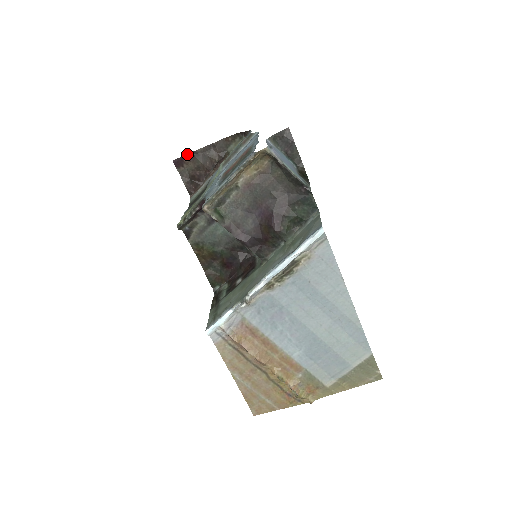
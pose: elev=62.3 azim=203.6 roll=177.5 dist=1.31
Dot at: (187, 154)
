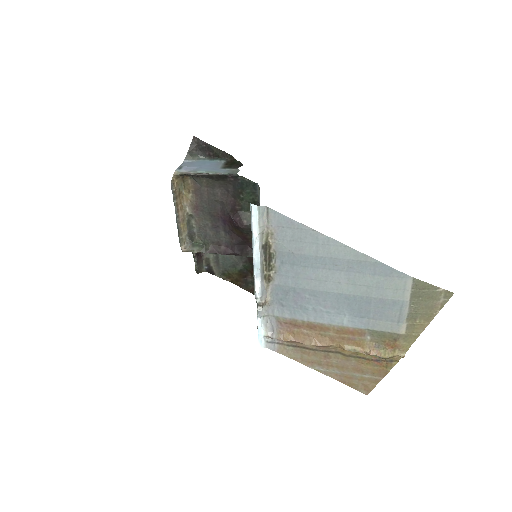
Dot at: occluded
